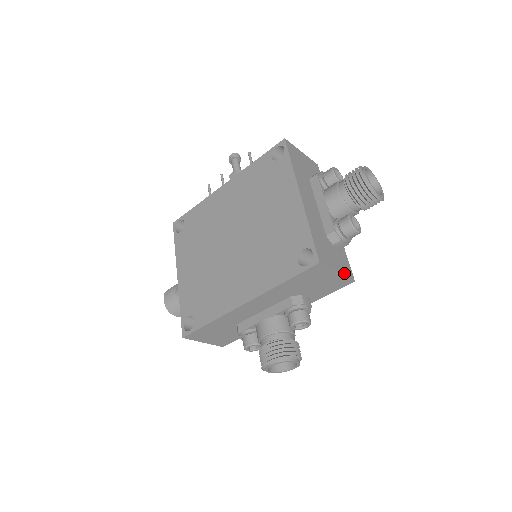
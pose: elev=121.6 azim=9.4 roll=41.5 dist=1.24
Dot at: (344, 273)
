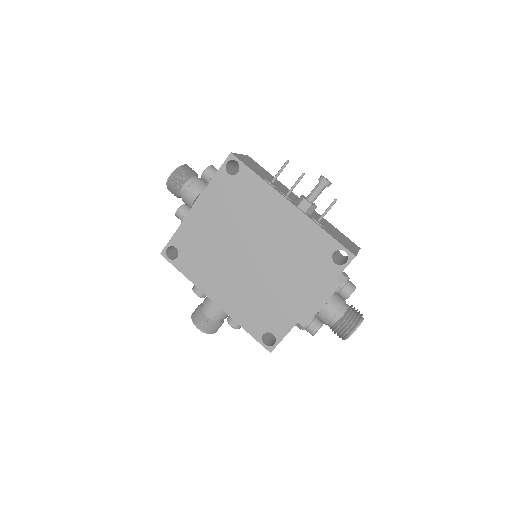
Dot at: occluded
